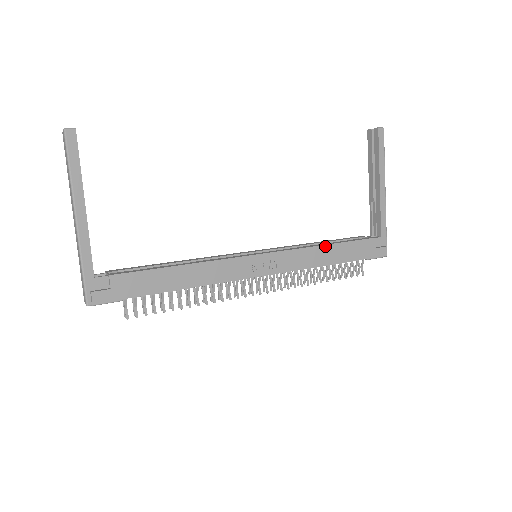
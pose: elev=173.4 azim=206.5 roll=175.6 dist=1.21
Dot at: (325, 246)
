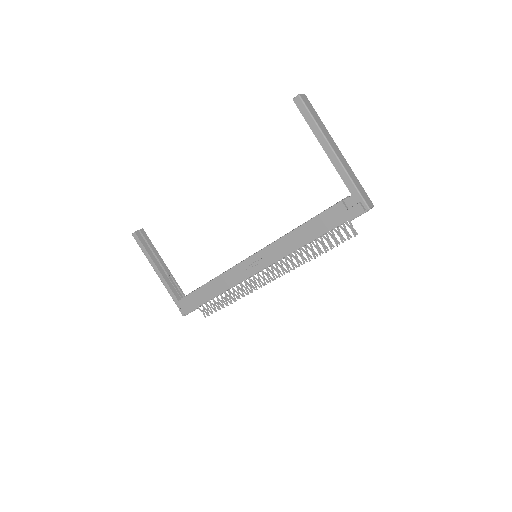
Dot at: (295, 231)
